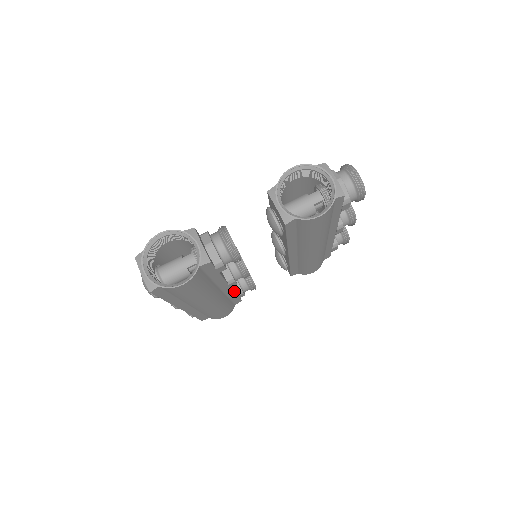
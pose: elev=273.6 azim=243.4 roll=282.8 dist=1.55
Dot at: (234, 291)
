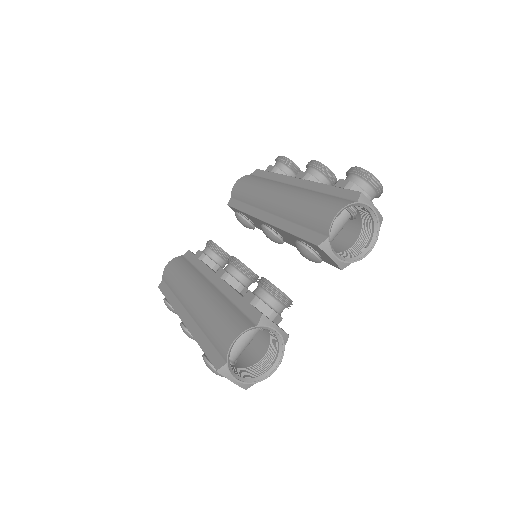
Dot at: occluded
